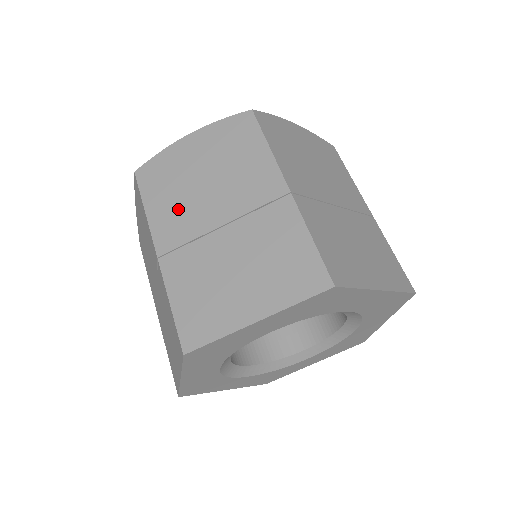
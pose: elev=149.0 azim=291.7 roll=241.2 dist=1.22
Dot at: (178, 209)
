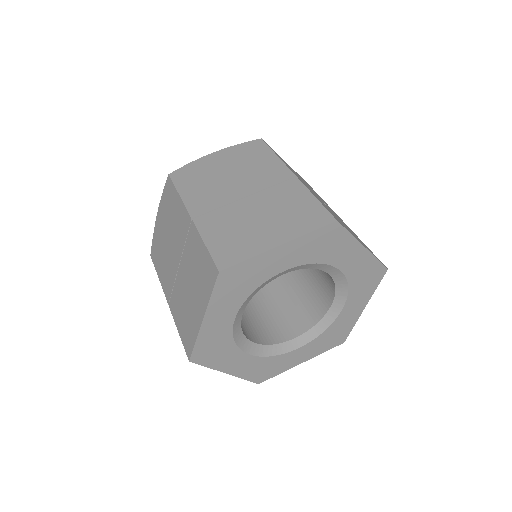
Dot at: (207, 191)
